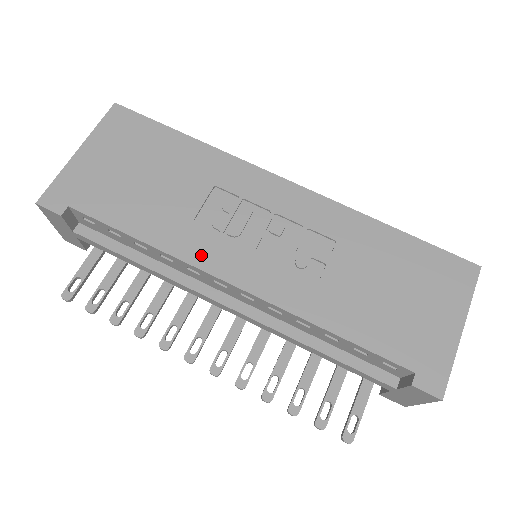
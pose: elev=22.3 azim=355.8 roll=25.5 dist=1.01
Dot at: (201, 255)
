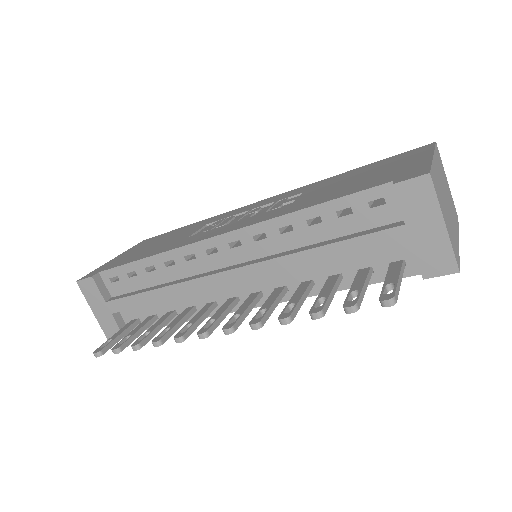
Dot at: (192, 241)
